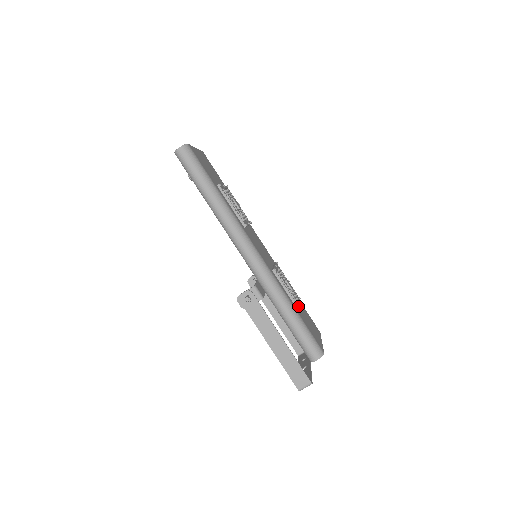
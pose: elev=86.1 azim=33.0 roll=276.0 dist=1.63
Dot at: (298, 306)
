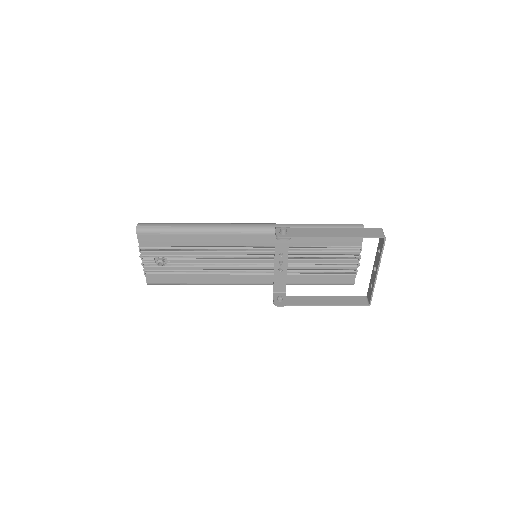
Dot at: occluded
